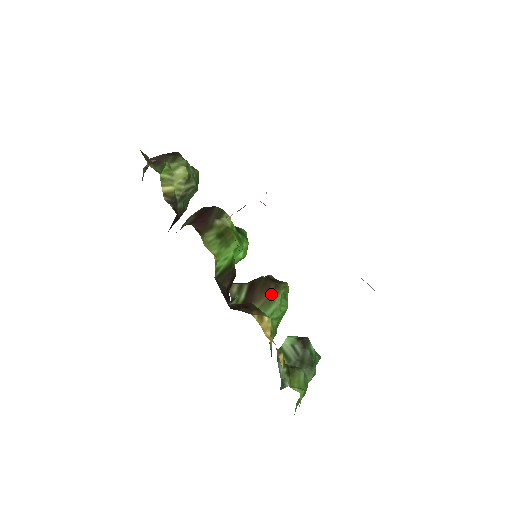
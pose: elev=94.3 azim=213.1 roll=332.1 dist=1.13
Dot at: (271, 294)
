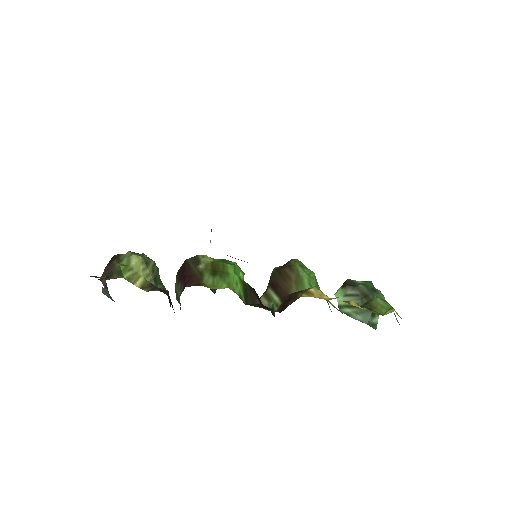
Dot at: (293, 275)
